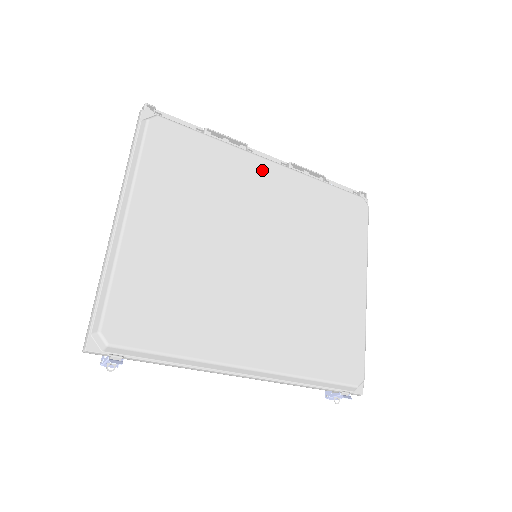
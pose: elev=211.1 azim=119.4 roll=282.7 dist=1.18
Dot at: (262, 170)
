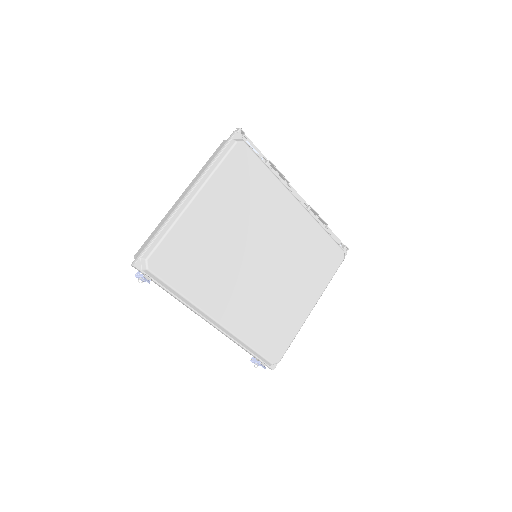
Dot at: (289, 205)
